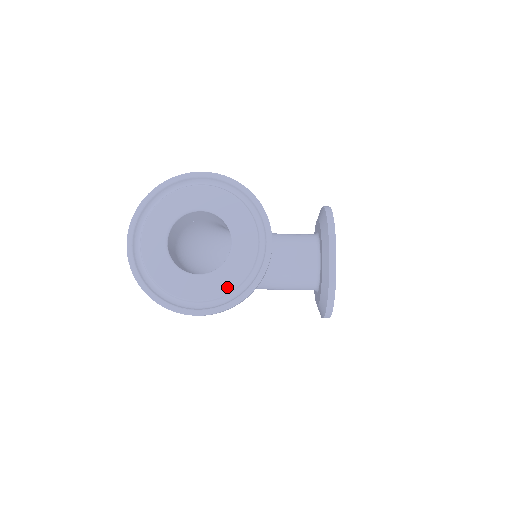
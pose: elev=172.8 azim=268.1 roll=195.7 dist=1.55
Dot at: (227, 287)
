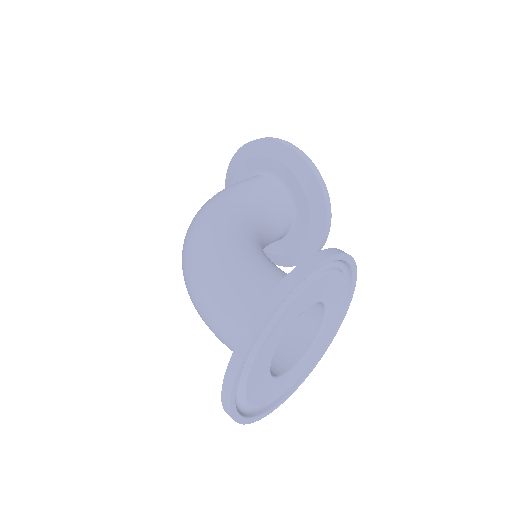
Dot at: (311, 362)
